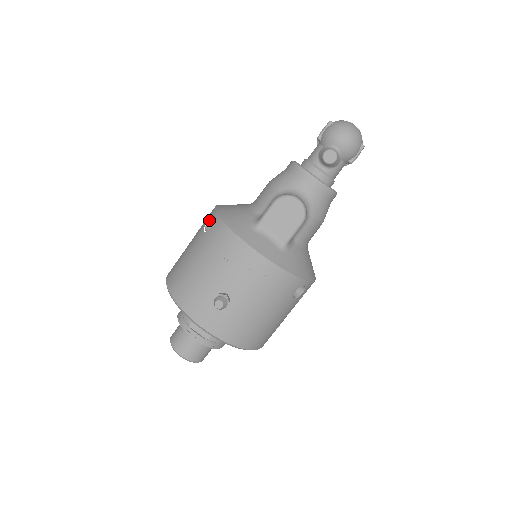
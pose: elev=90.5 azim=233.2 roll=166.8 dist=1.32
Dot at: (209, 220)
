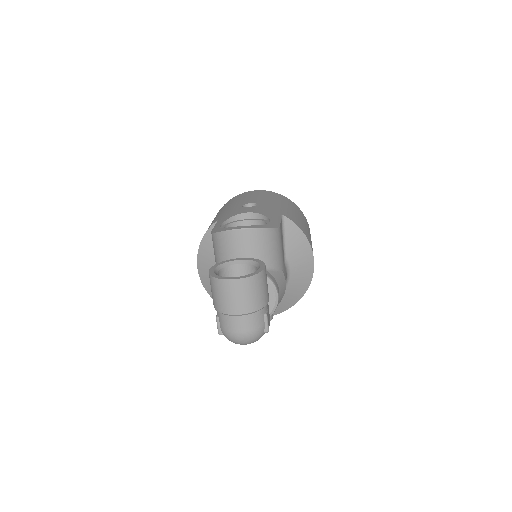
Dot at: occluded
